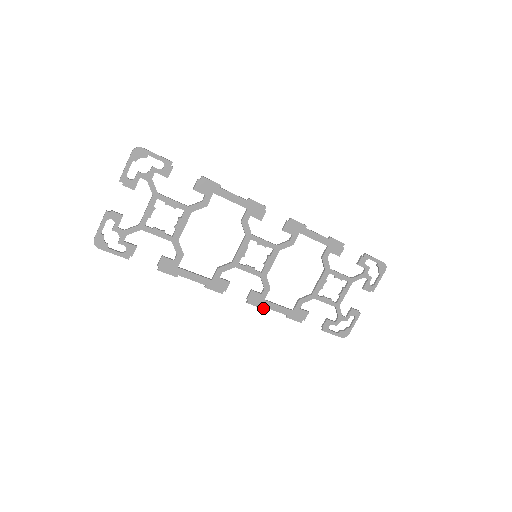
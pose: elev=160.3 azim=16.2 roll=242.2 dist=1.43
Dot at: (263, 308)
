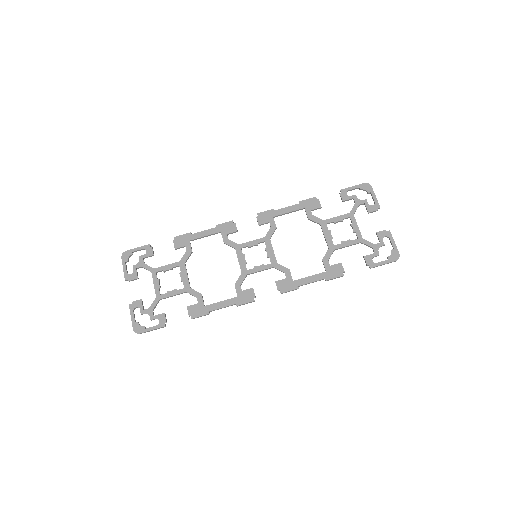
Dot at: (298, 288)
